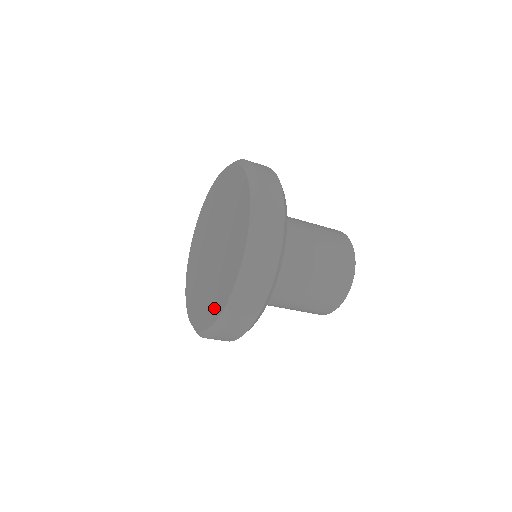
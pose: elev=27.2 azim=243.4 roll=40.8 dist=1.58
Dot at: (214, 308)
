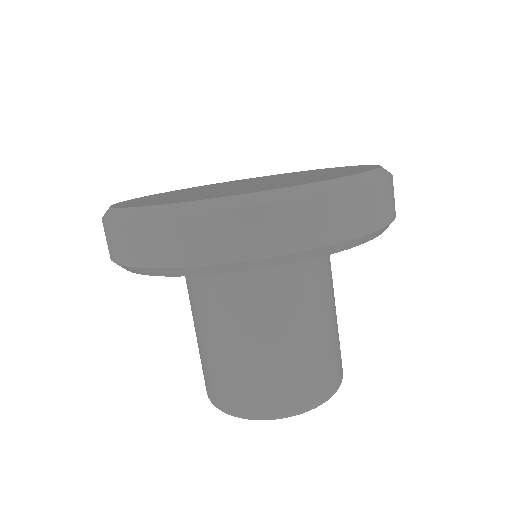
Dot at: (177, 200)
